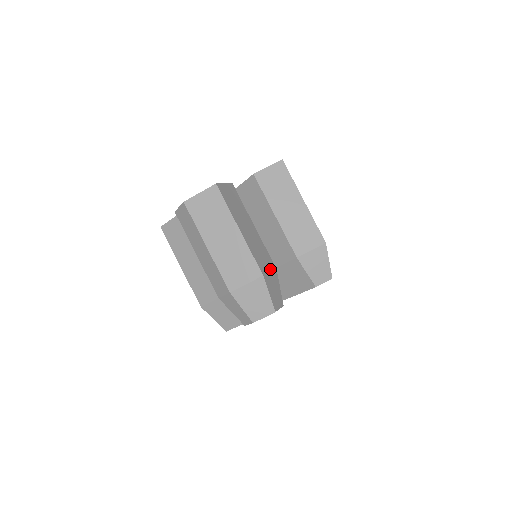
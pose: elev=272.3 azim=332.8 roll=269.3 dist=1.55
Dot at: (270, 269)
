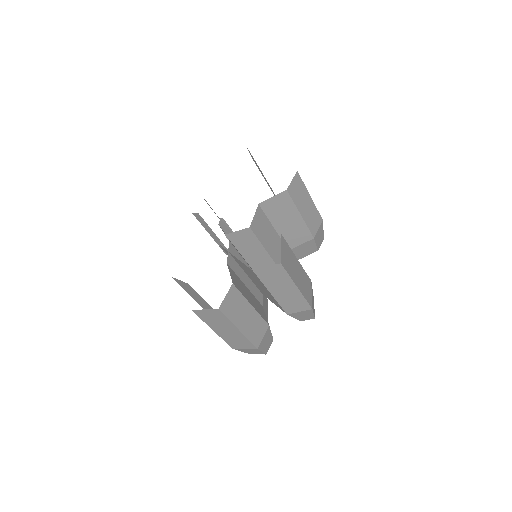
Dot at: (264, 334)
